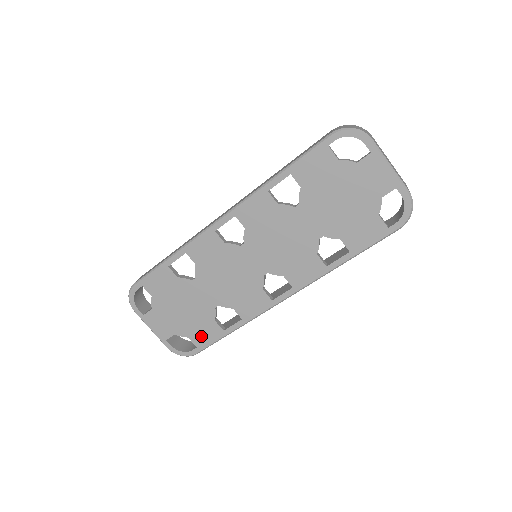
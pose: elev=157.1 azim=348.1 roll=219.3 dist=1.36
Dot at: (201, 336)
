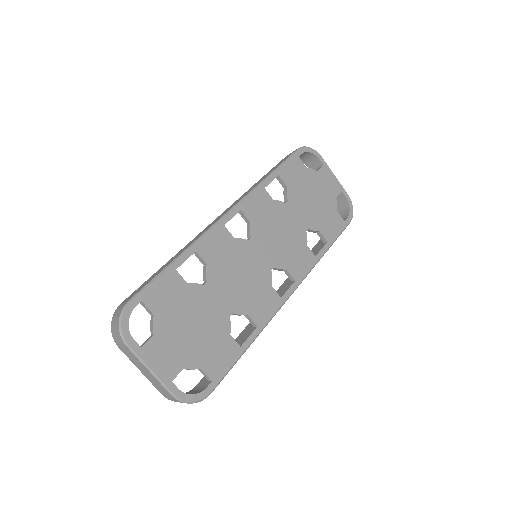
Dot at: (216, 362)
